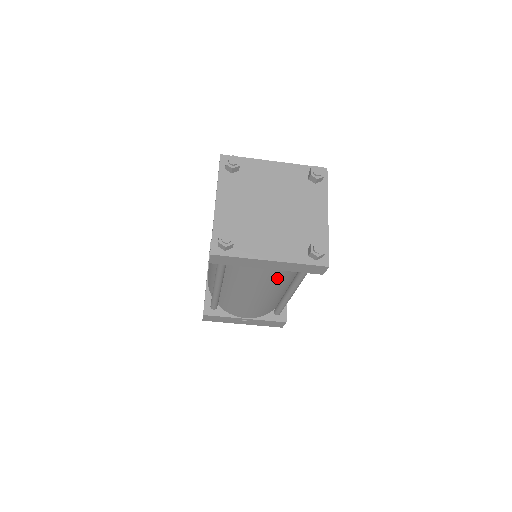
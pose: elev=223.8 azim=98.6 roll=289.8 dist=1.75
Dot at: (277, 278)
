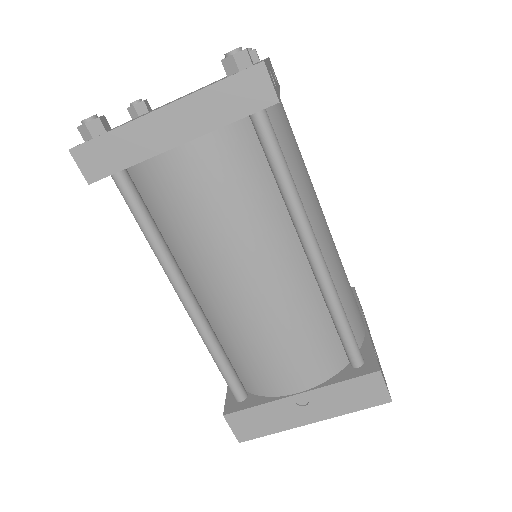
Dot at: (230, 185)
